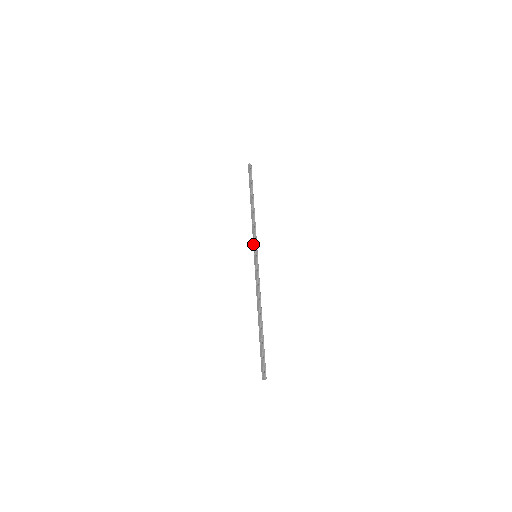
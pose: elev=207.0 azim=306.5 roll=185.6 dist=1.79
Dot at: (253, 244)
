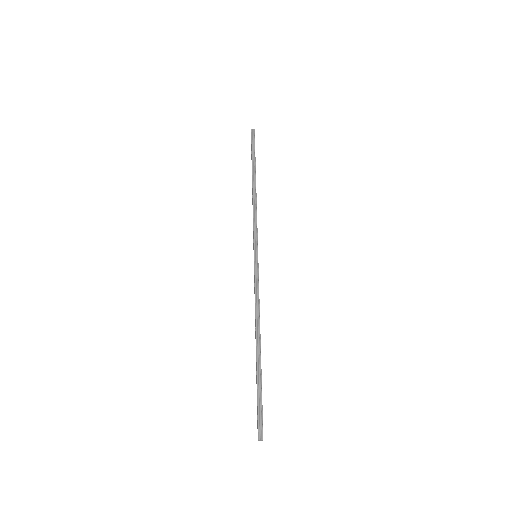
Dot at: (253, 240)
